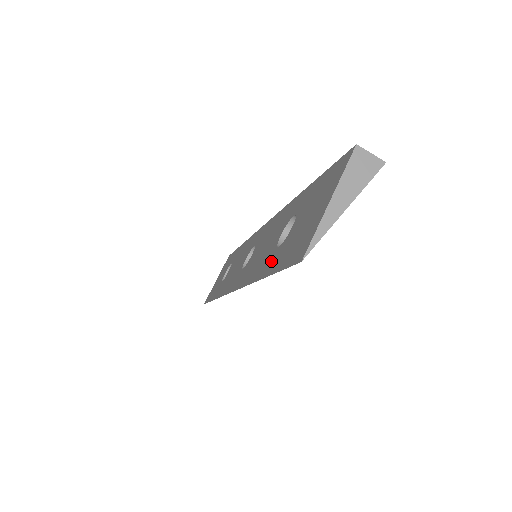
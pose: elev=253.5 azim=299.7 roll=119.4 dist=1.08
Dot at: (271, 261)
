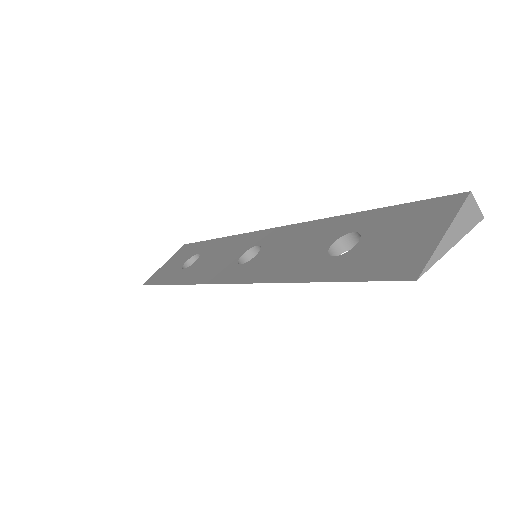
Dot at: (325, 268)
